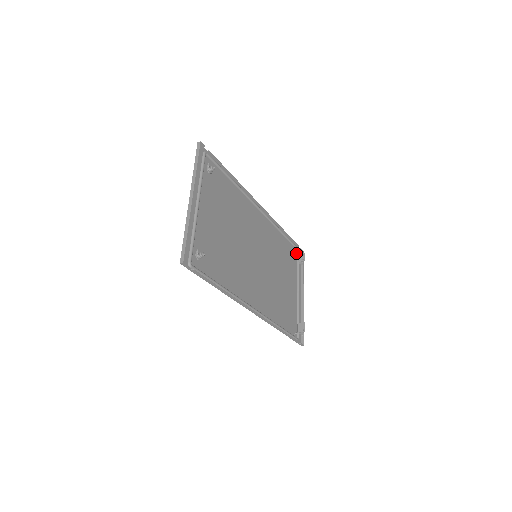
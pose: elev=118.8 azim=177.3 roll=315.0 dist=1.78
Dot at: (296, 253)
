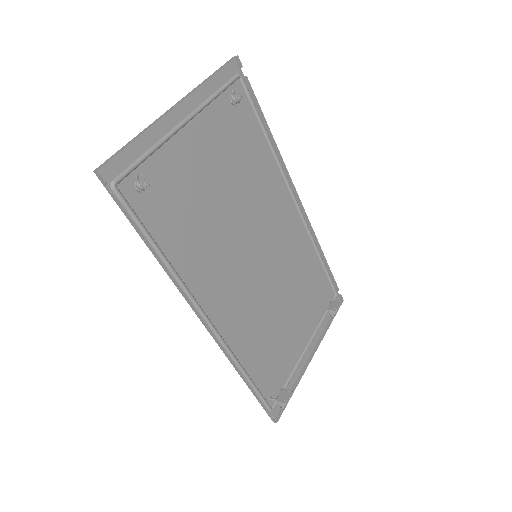
Dot at: (331, 297)
